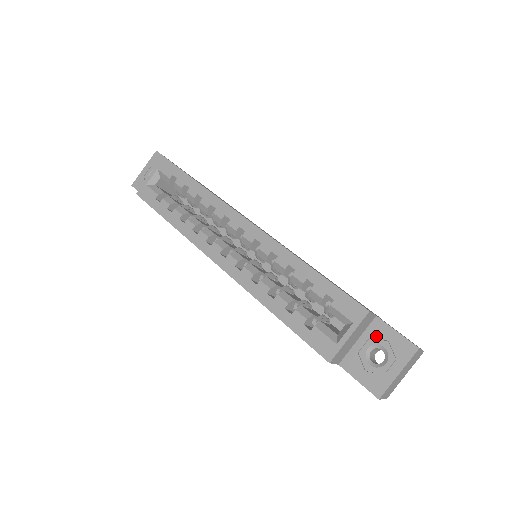
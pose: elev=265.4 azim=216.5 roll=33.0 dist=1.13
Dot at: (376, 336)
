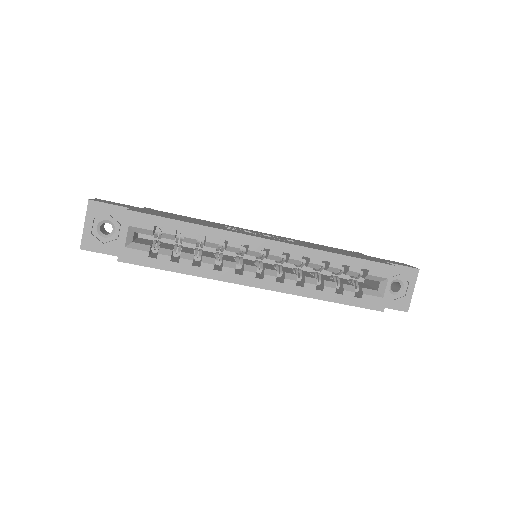
Dot at: occluded
